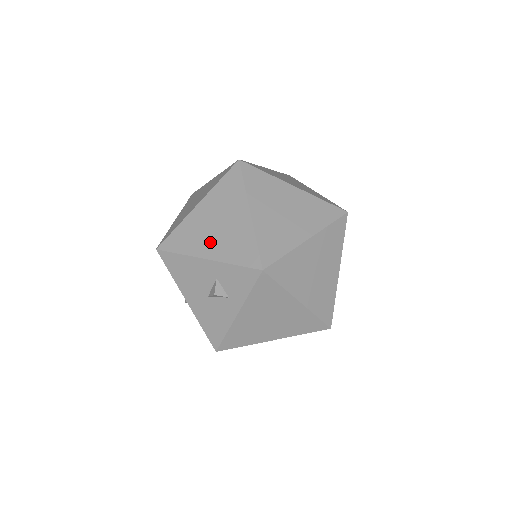
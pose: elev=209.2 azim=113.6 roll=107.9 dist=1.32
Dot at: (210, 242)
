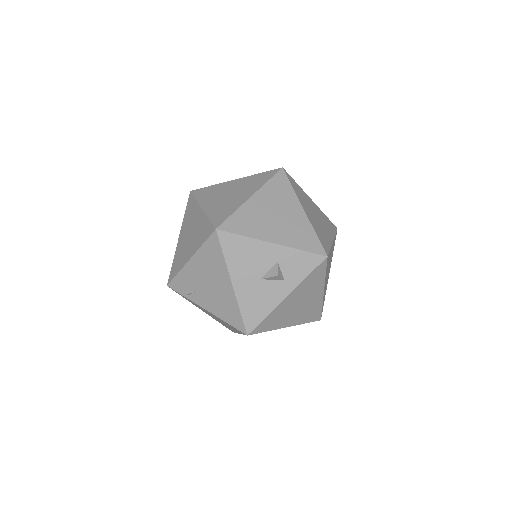
Dot at: (273, 229)
